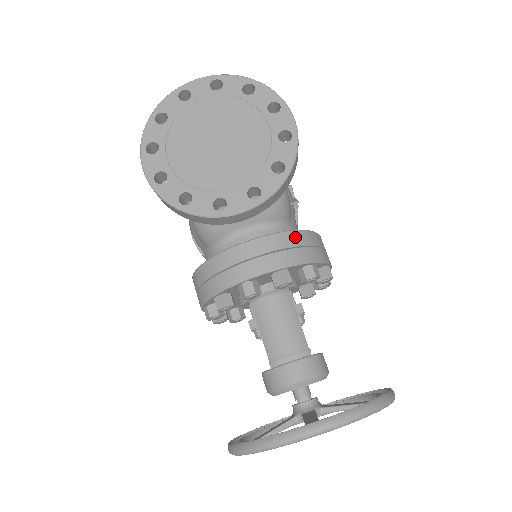
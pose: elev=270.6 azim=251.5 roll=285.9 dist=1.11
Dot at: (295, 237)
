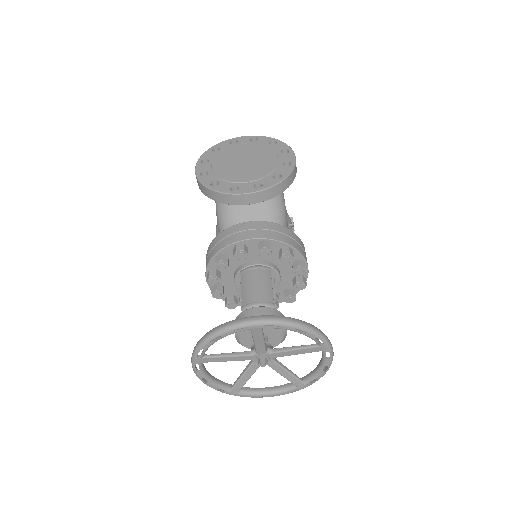
Dot at: (282, 228)
